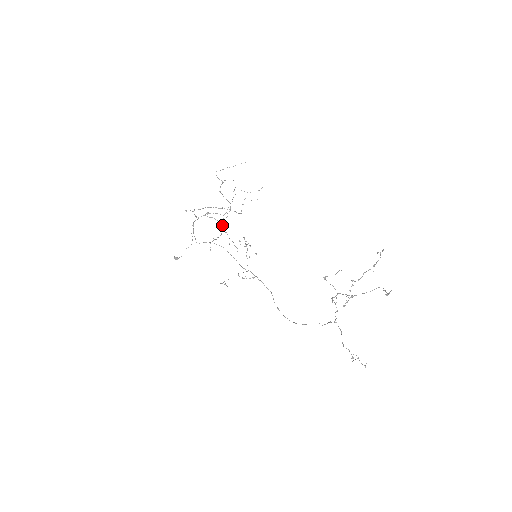
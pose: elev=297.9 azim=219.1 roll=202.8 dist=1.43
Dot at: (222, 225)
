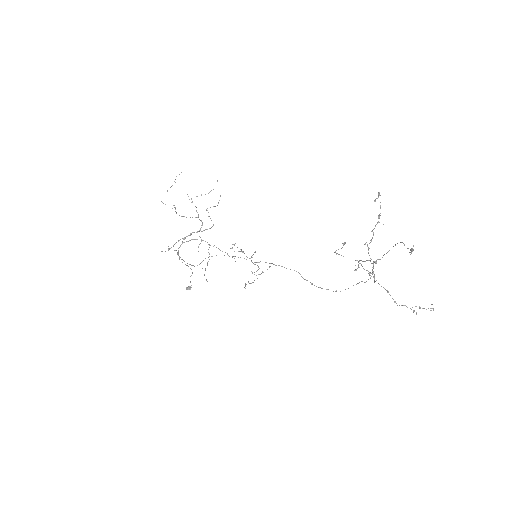
Dot at: occluded
